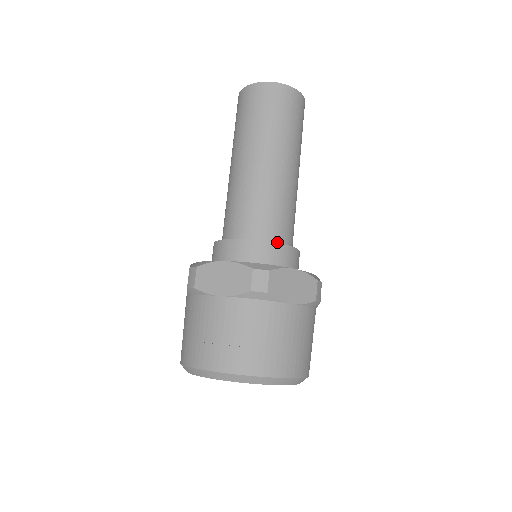
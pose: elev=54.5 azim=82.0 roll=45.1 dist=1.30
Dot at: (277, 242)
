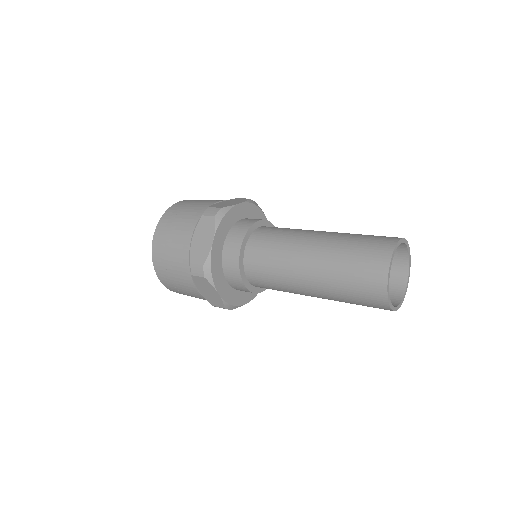
Dot at: occluded
